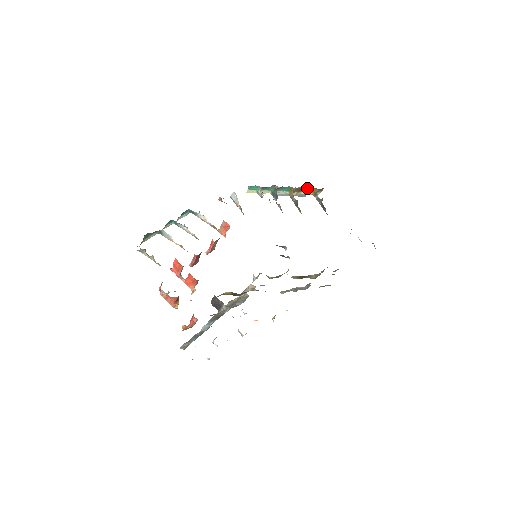
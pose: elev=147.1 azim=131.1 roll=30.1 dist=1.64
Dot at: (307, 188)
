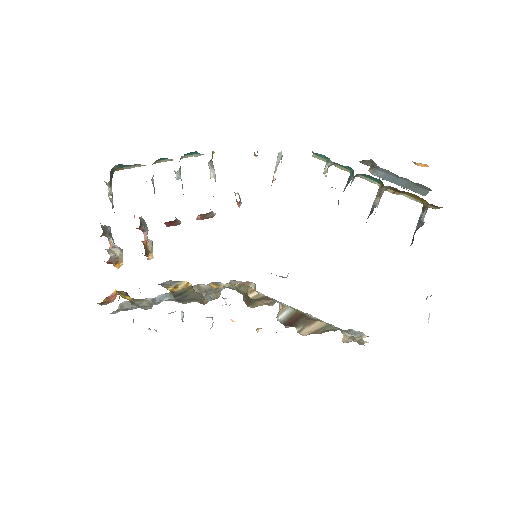
Dot at: (412, 194)
